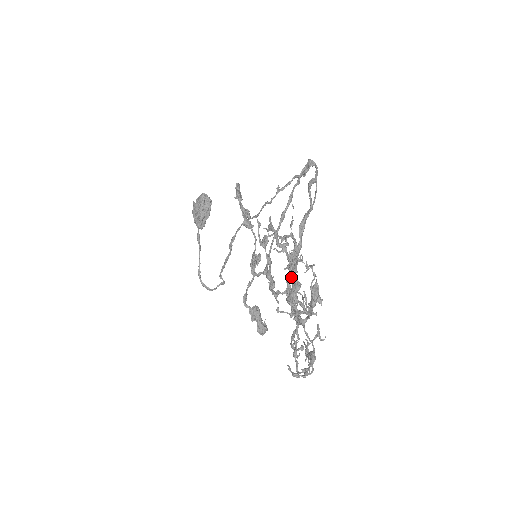
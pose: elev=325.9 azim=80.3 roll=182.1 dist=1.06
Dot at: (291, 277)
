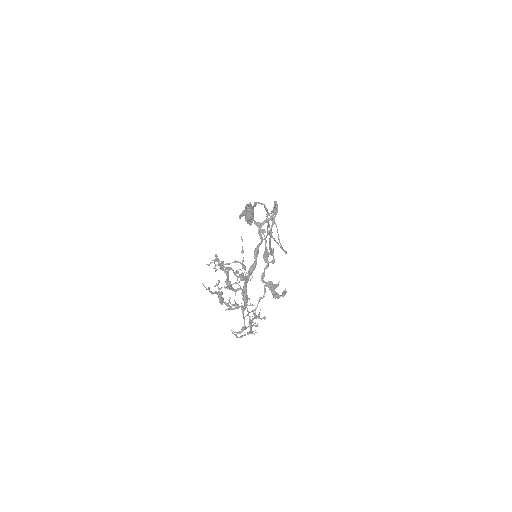
Dot at: (245, 281)
